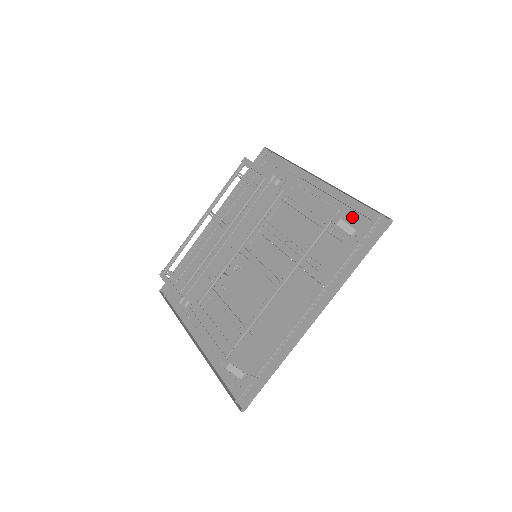
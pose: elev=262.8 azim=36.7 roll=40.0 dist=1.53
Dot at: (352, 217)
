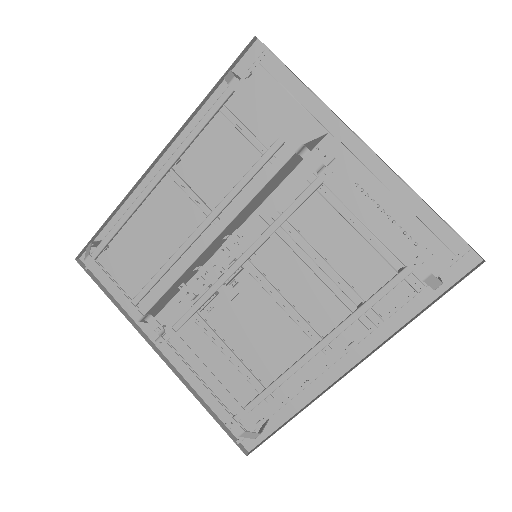
Dot at: (424, 239)
